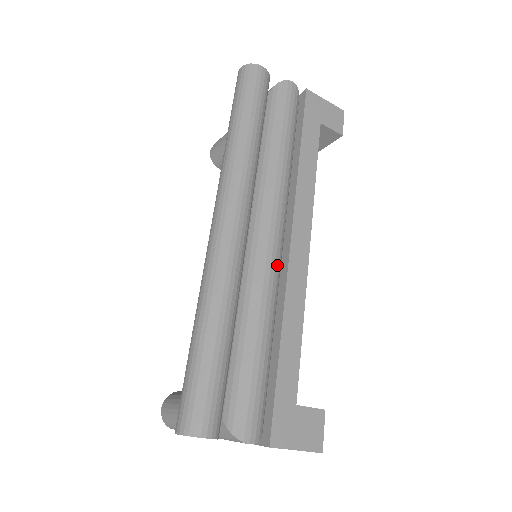
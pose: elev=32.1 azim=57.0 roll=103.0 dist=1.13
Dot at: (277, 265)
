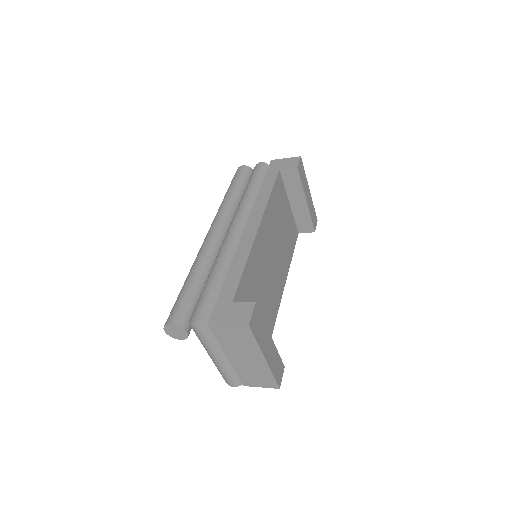
Dot at: (234, 241)
